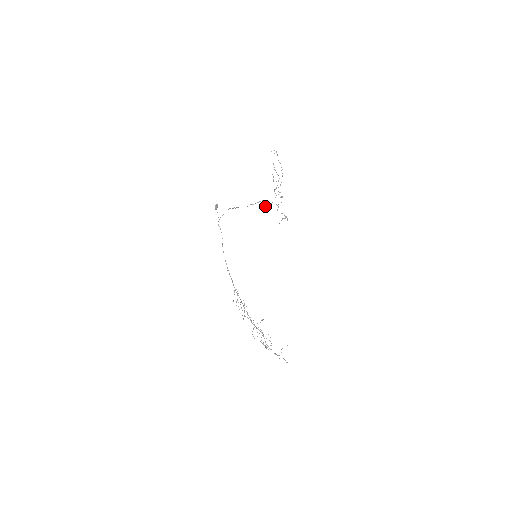
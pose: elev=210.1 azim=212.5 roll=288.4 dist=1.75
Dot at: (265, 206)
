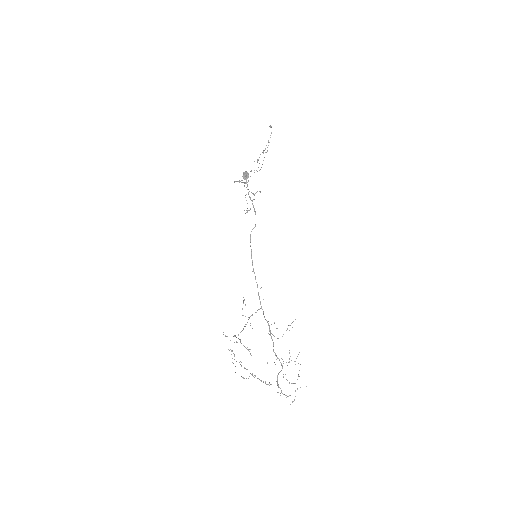
Dot at: occluded
